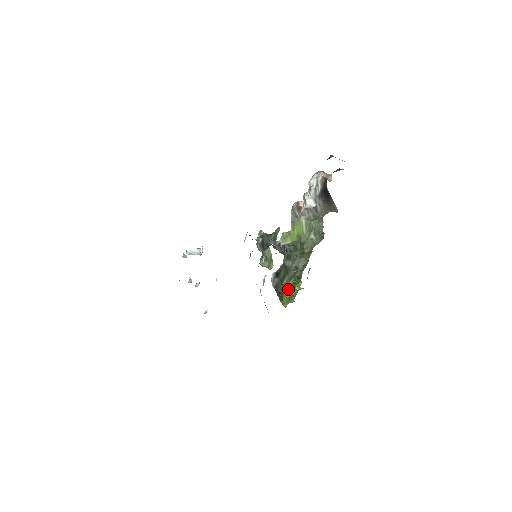
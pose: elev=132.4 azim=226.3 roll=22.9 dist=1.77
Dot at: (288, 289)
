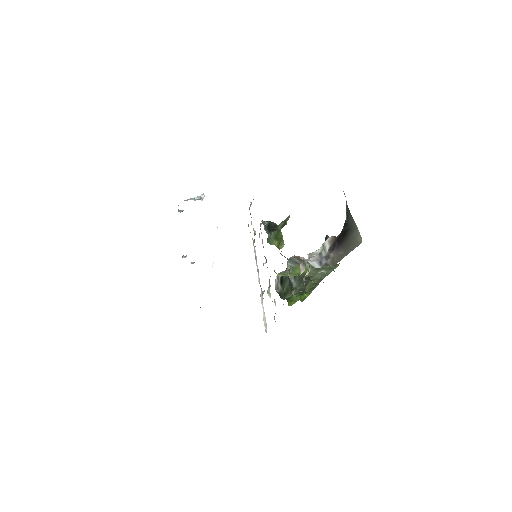
Dot at: (294, 299)
